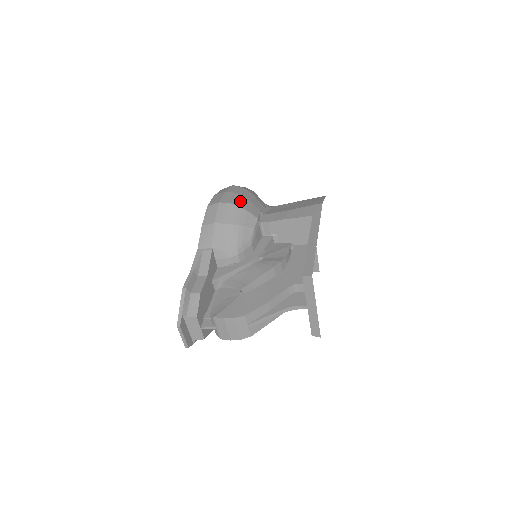
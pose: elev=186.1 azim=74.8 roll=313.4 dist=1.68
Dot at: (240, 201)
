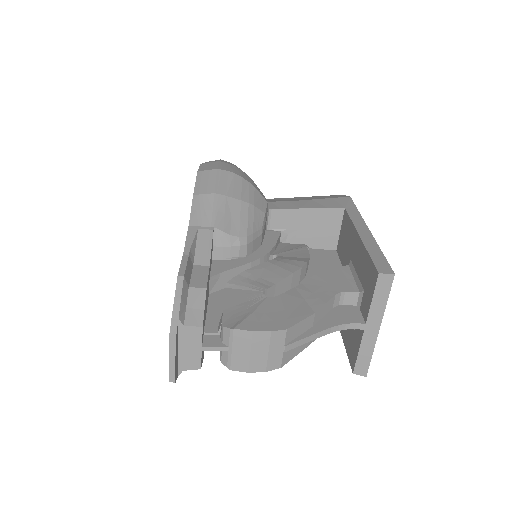
Dot at: (243, 174)
